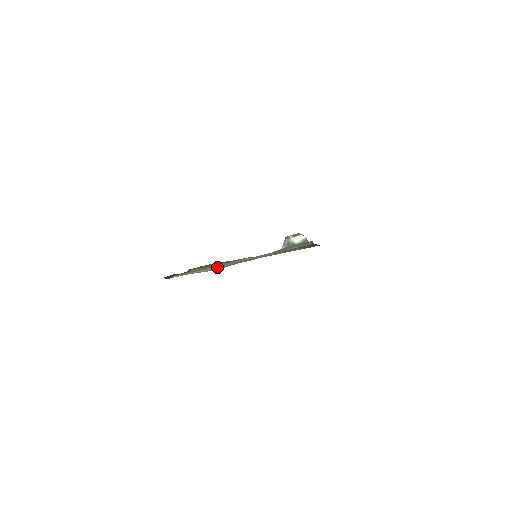
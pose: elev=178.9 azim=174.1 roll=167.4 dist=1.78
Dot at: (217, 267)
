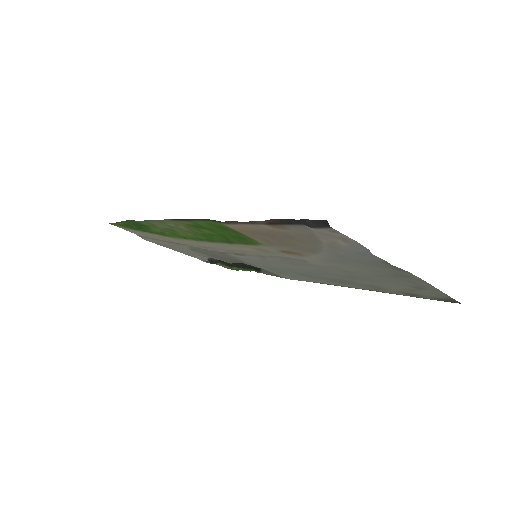
Dot at: occluded
